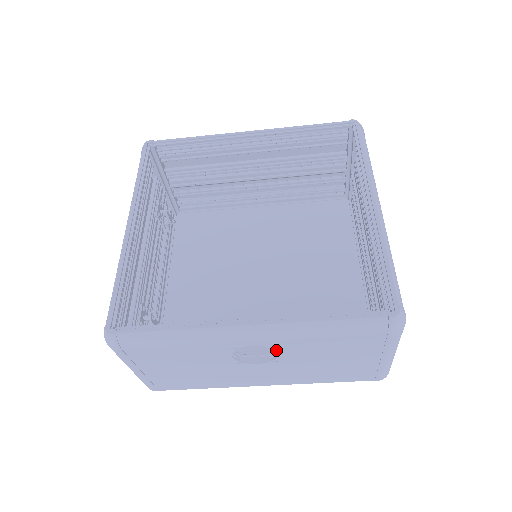
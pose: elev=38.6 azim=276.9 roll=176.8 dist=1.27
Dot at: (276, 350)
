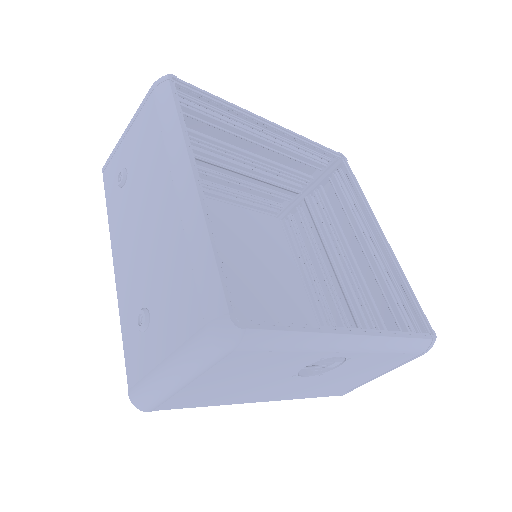
Dot at: (344, 363)
